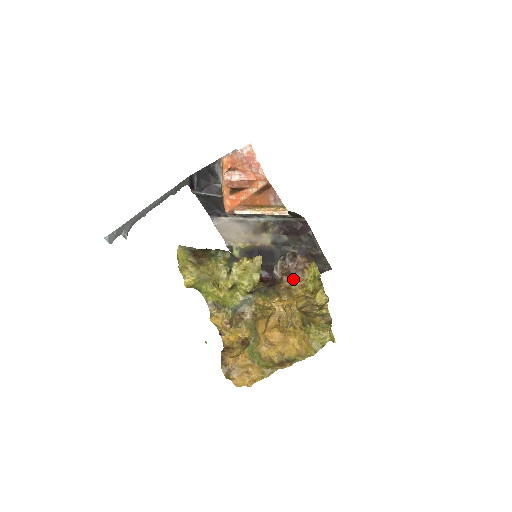
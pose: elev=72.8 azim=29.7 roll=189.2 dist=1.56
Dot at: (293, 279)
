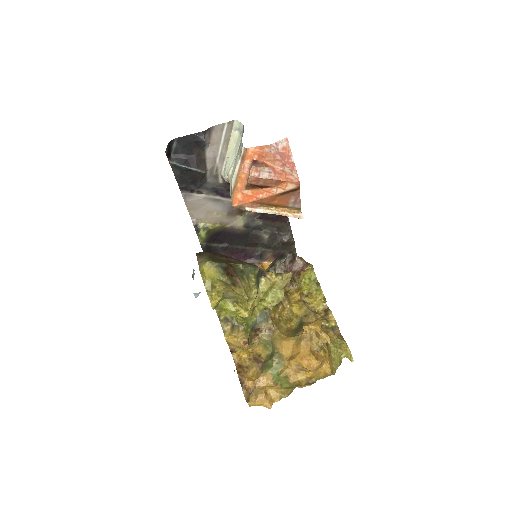
Dot at: (294, 284)
